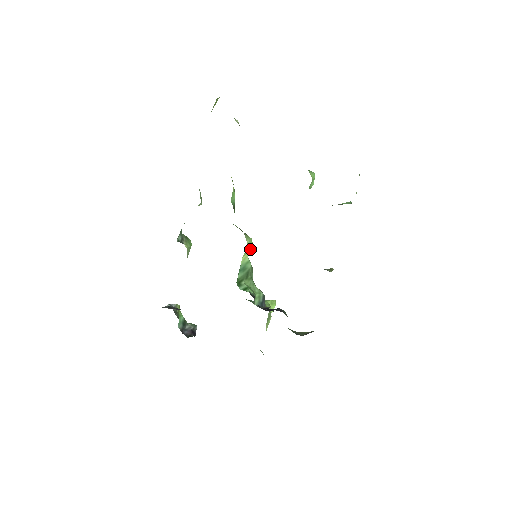
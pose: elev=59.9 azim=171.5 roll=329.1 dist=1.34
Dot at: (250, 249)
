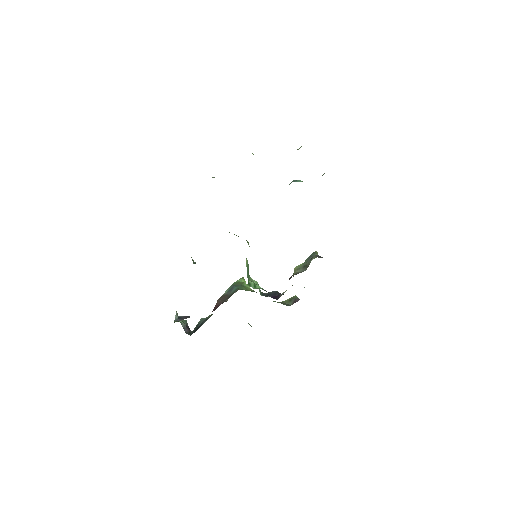
Dot at: occluded
